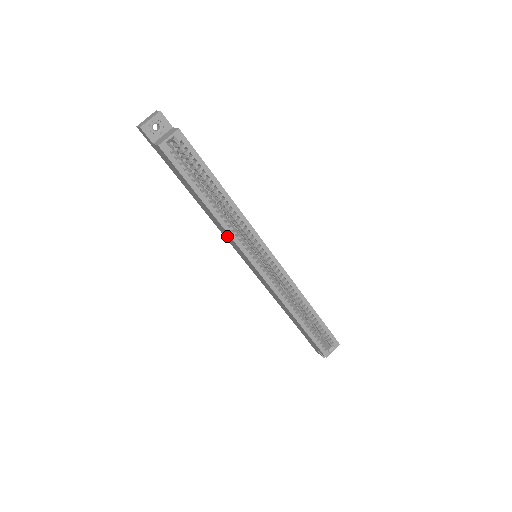
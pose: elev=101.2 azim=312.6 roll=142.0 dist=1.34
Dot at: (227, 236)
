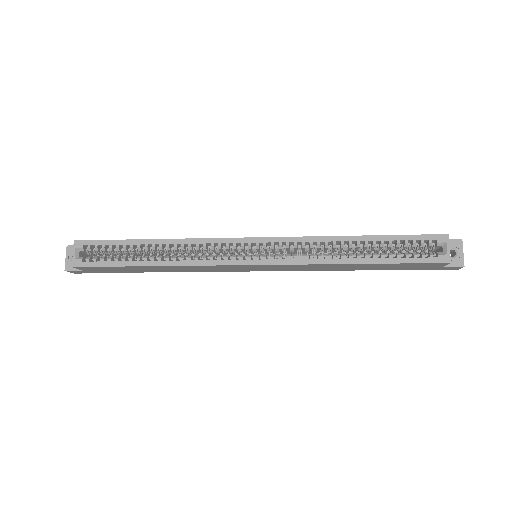
Dot at: (206, 269)
